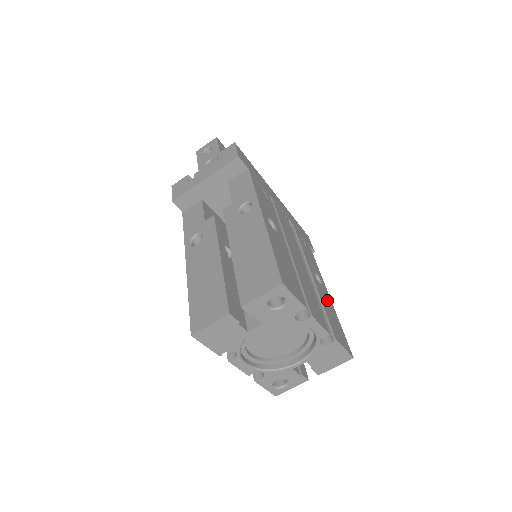
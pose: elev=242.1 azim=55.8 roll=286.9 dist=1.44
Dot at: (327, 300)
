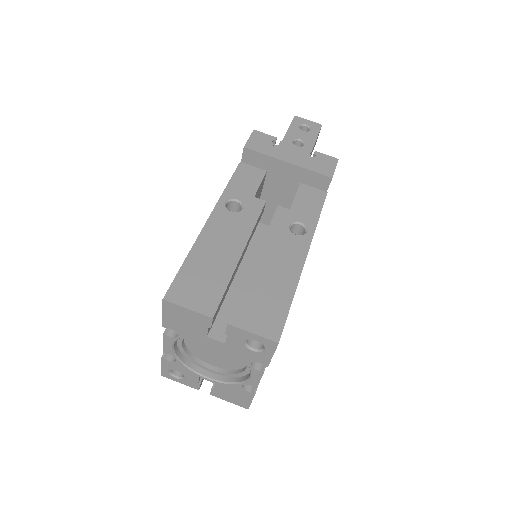
Dot at: occluded
